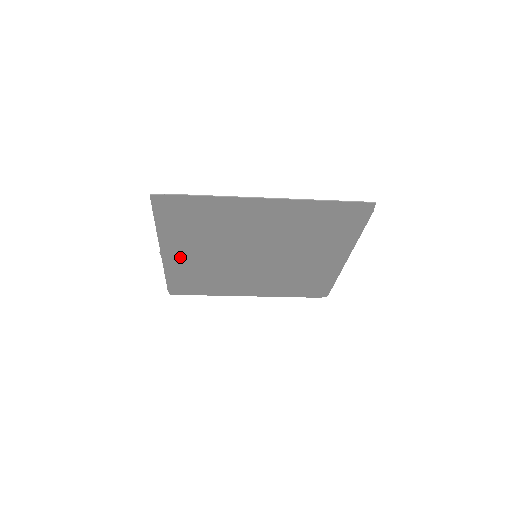
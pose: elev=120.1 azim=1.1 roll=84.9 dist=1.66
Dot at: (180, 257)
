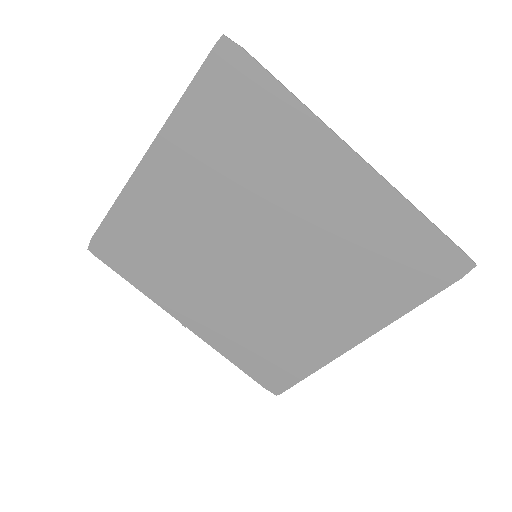
Dot at: (203, 319)
